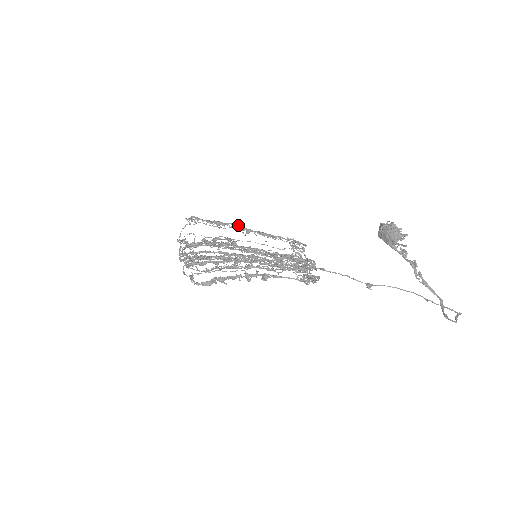
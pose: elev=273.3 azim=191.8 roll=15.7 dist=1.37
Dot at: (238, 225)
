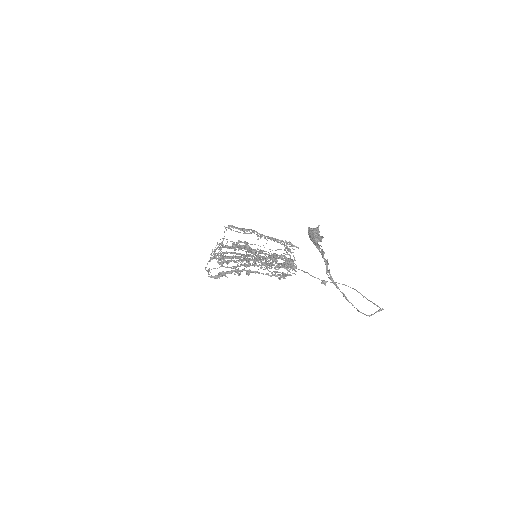
Dot at: (255, 231)
